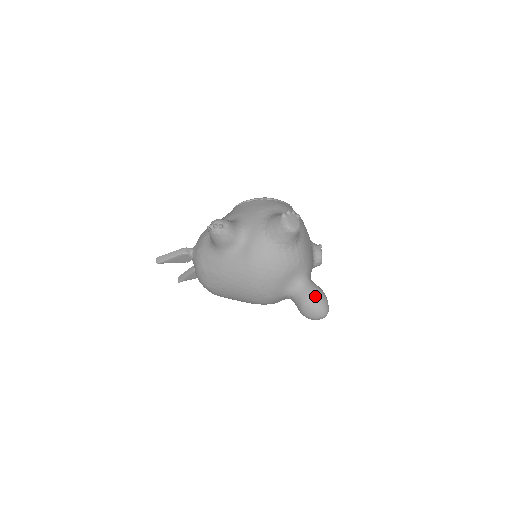
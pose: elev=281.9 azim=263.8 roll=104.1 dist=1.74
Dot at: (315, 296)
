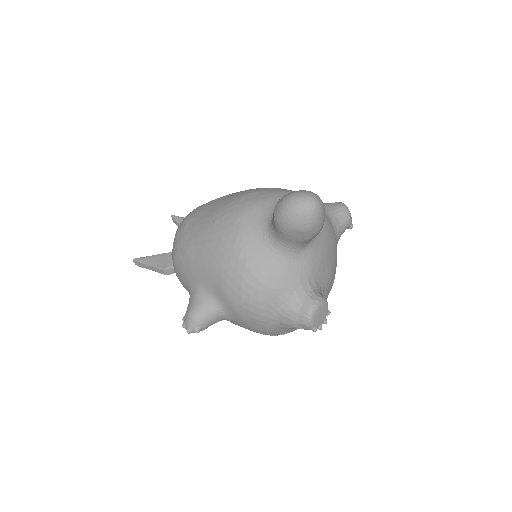
Dot at: occluded
